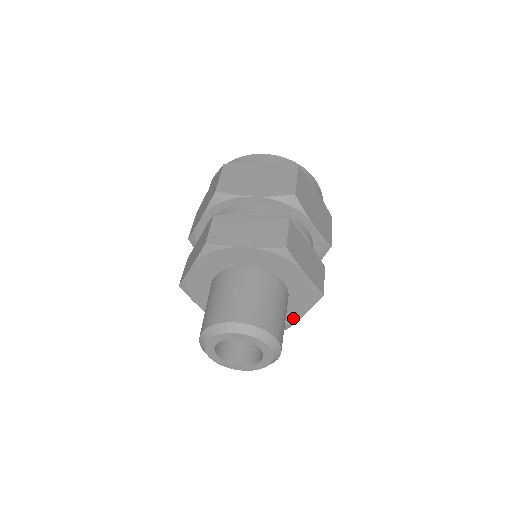
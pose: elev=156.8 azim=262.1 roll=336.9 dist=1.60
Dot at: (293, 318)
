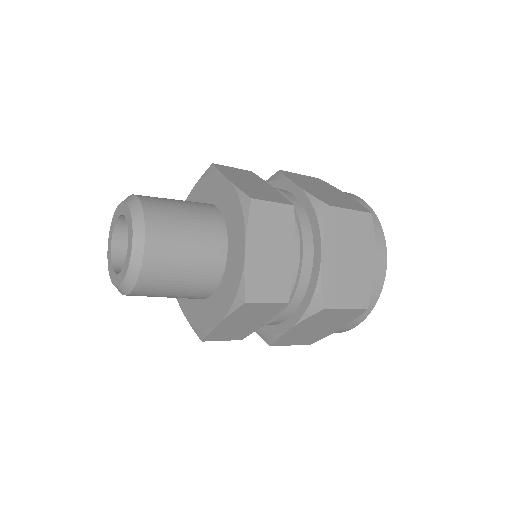
Dot at: (211, 321)
